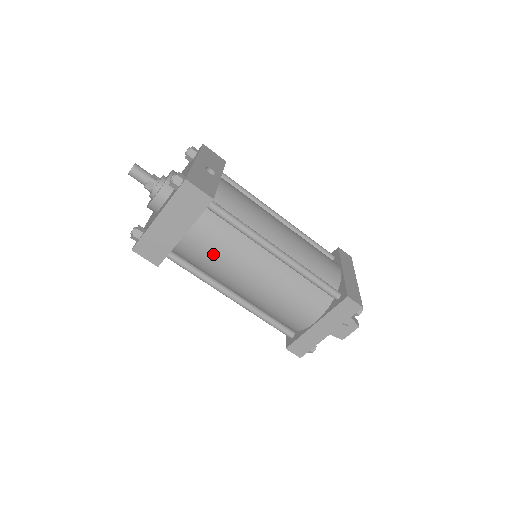
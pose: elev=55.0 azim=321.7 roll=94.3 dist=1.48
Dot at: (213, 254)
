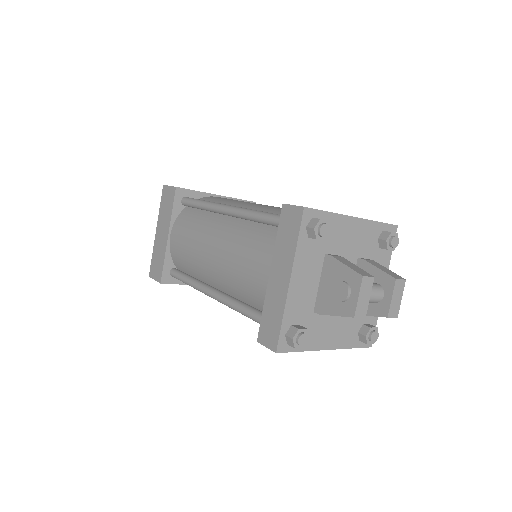
Dot at: (185, 243)
